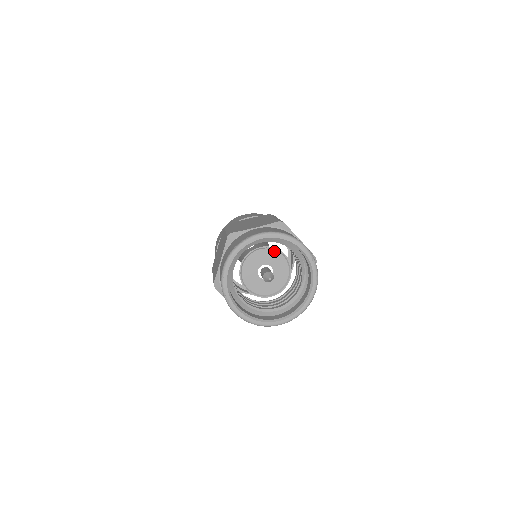
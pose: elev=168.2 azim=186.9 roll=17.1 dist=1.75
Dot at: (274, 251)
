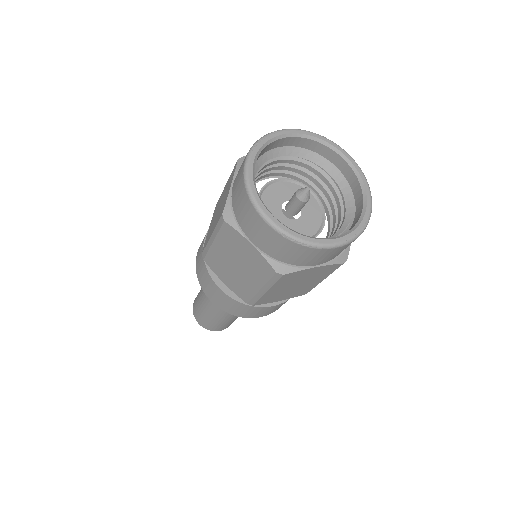
Dot at: (319, 209)
